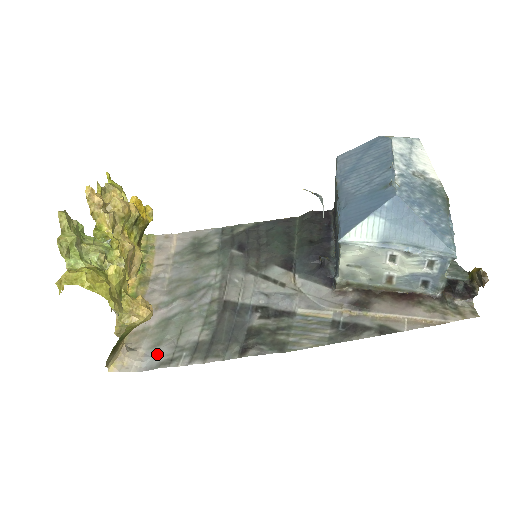
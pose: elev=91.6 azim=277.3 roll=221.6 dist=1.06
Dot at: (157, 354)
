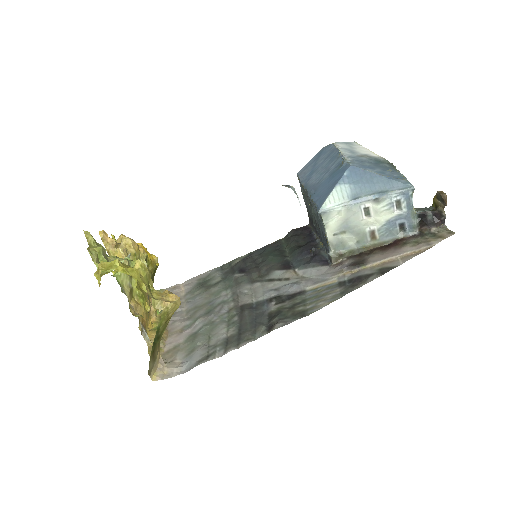
Dot at: (193, 357)
